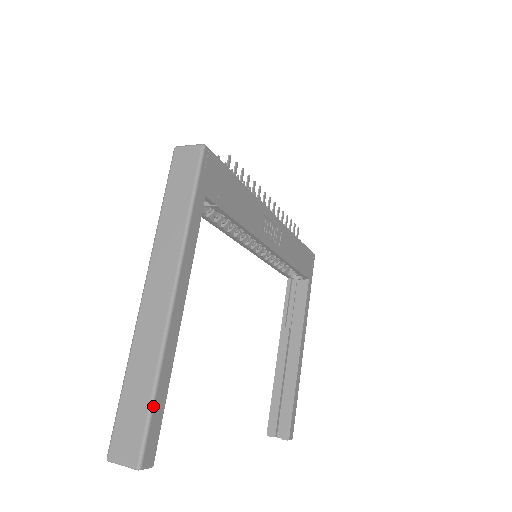
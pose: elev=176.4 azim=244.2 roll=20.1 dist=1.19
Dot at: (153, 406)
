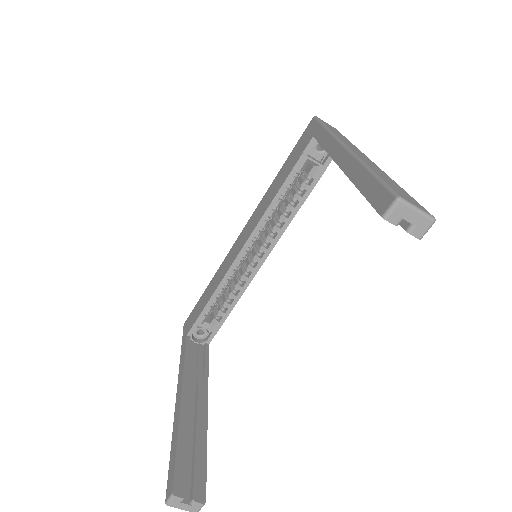
Dot at: occluded
